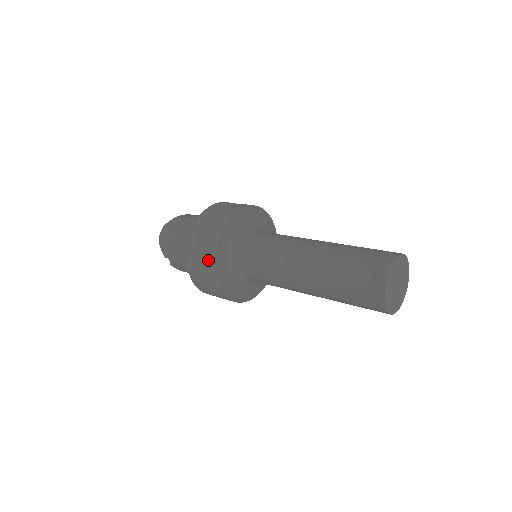
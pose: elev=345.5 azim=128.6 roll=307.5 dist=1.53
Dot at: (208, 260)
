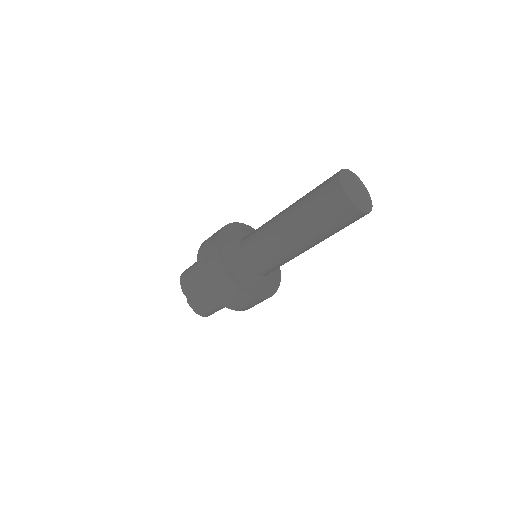
Dot at: (213, 244)
